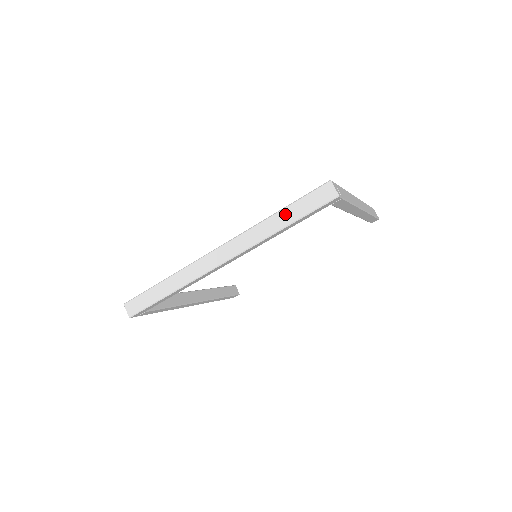
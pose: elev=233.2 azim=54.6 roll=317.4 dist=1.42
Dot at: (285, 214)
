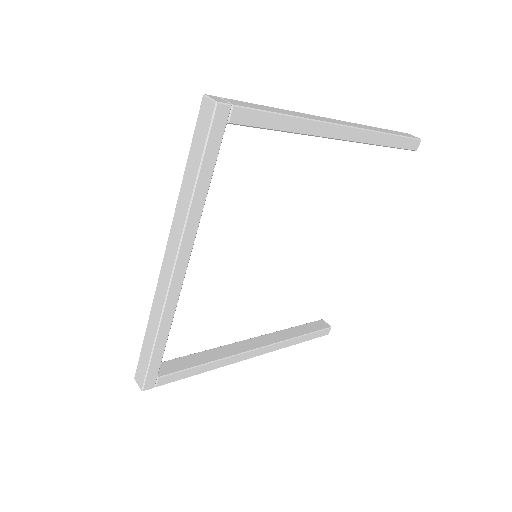
Dot at: (189, 170)
